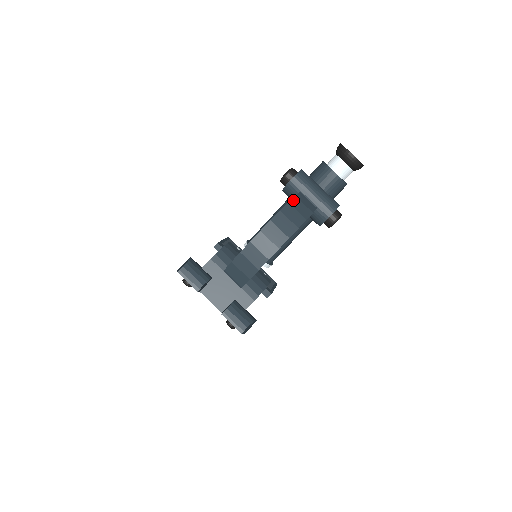
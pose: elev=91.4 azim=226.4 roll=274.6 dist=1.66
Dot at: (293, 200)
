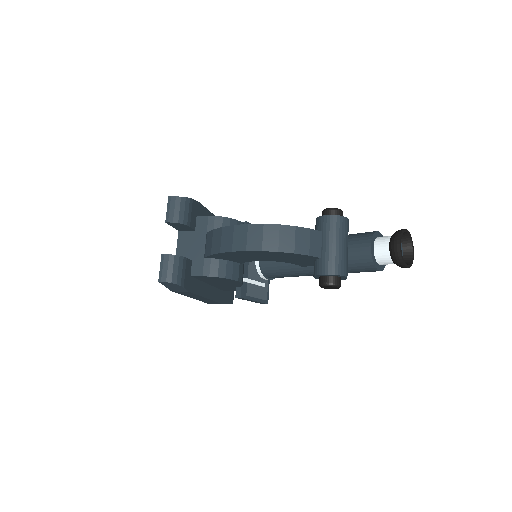
Dot at: (303, 229)
